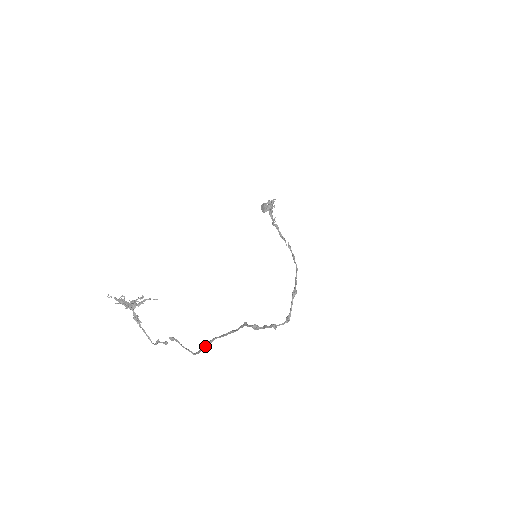
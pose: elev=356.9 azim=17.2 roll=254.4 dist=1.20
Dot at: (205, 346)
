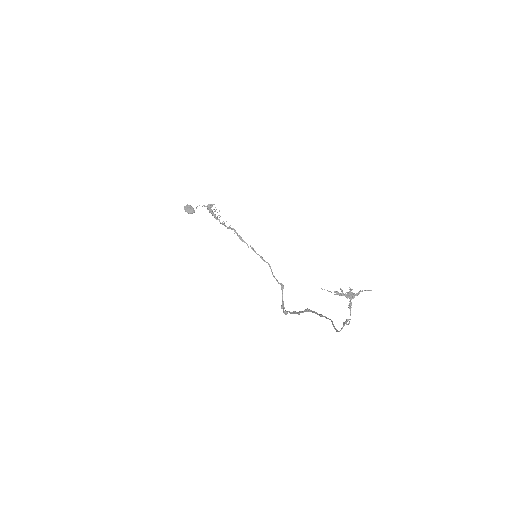
Dot at: (334, 326)
